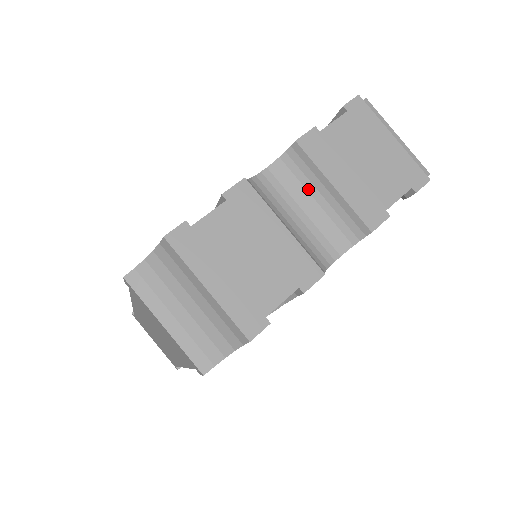
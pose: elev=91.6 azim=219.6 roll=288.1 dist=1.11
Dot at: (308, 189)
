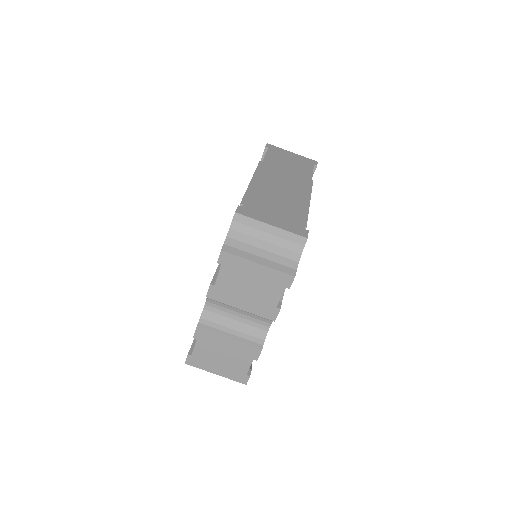
Dot at: occluded
